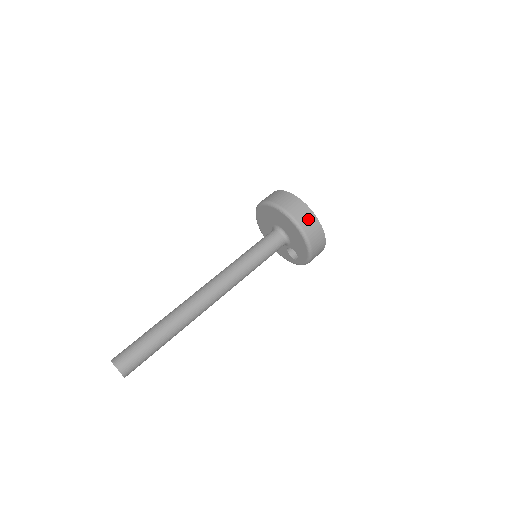
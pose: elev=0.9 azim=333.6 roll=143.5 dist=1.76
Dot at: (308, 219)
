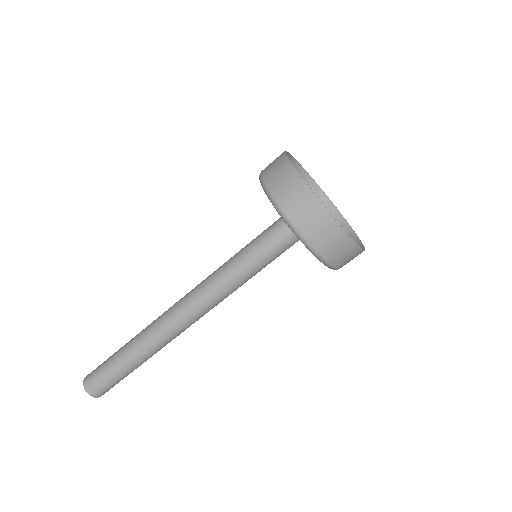
Dot at: (345, 253)
